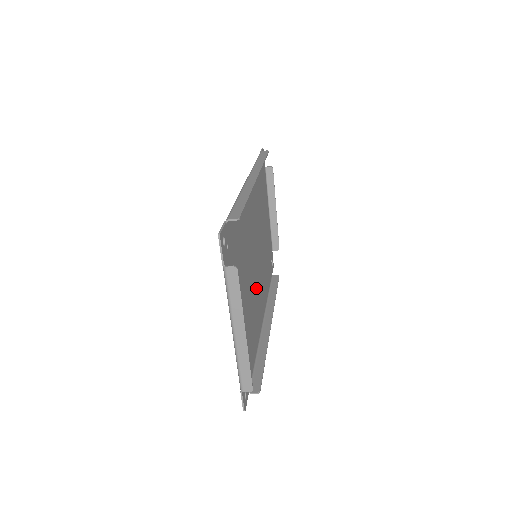
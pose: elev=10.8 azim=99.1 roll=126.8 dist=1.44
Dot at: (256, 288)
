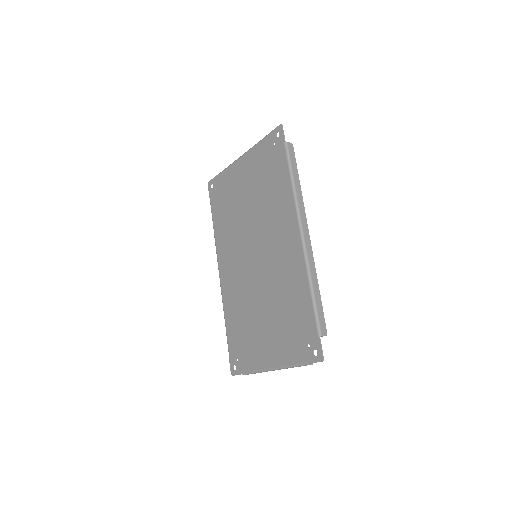
Dot at: (244, 275)
